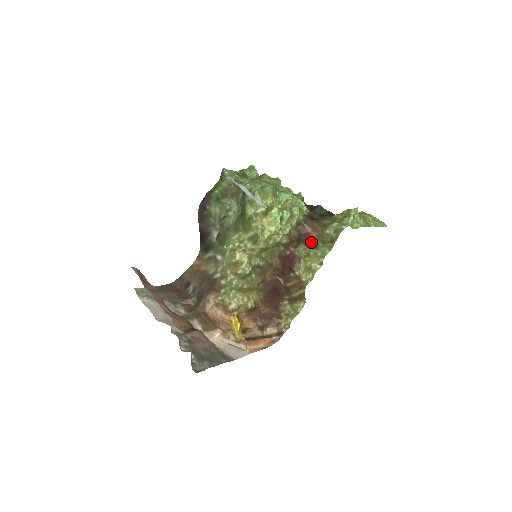
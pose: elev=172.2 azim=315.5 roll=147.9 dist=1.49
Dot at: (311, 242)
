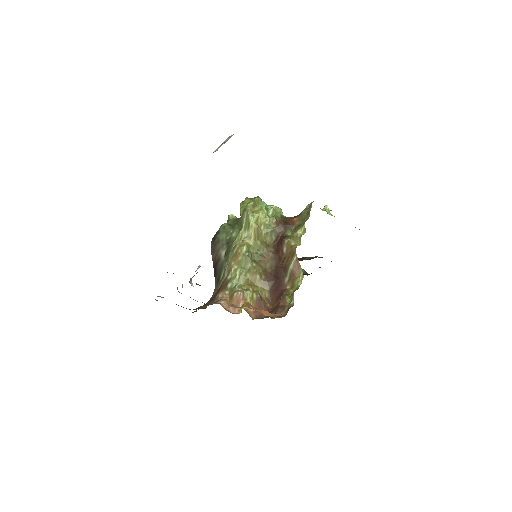
Dot at: (295, 225)
